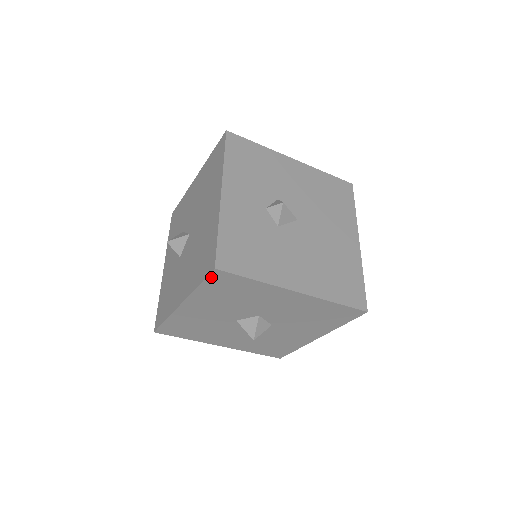
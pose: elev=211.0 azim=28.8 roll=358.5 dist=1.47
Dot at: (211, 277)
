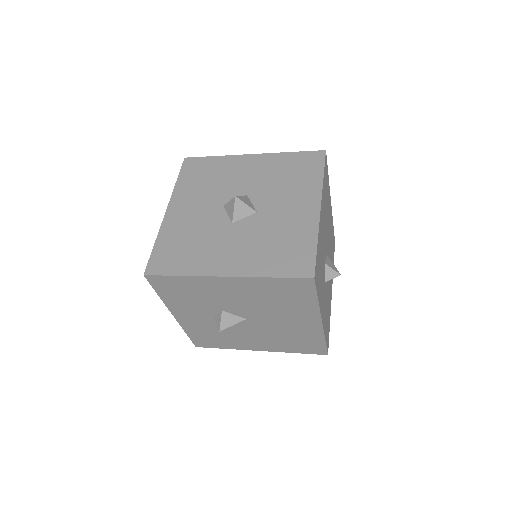
Dot at: (315, 352)
